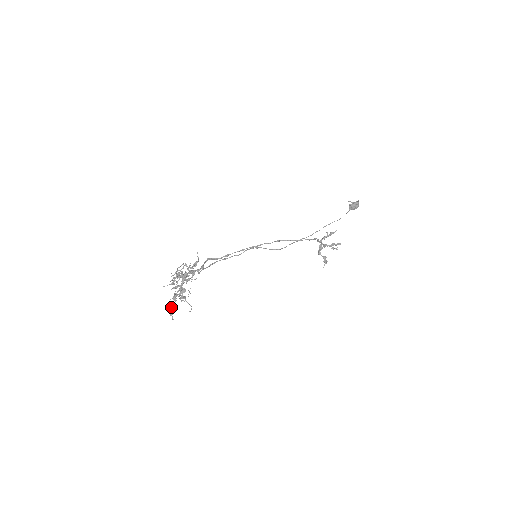
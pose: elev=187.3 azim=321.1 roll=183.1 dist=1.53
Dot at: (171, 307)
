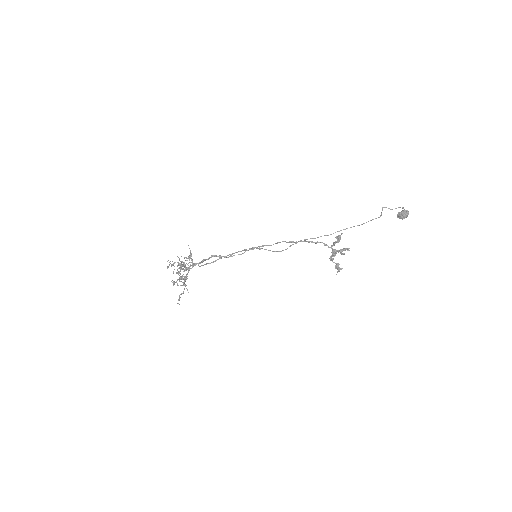
Dot at: (180, 294)
